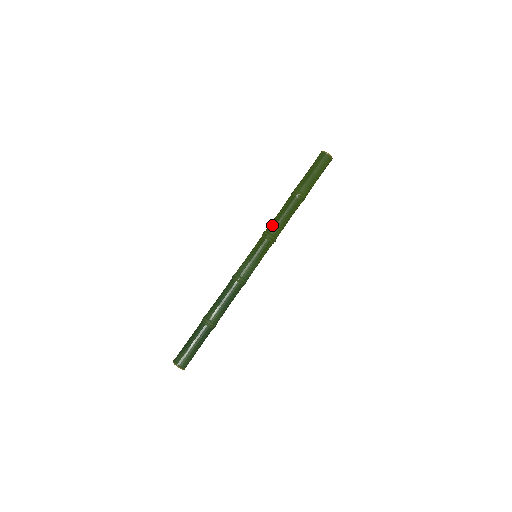
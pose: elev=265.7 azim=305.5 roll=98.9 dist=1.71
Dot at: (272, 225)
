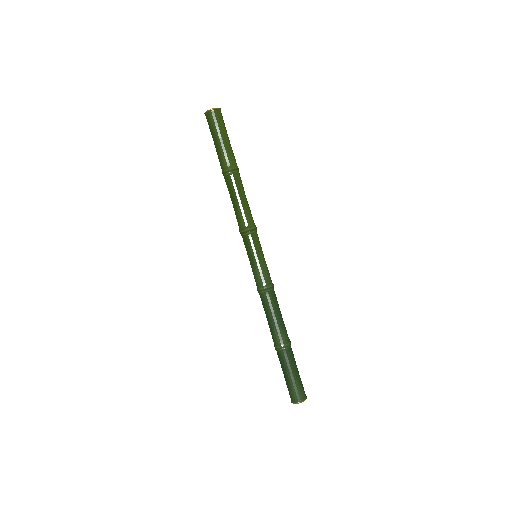
Dot at: (238, 220)
